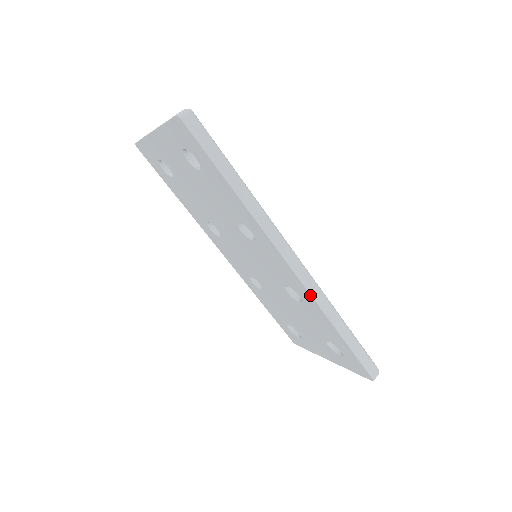
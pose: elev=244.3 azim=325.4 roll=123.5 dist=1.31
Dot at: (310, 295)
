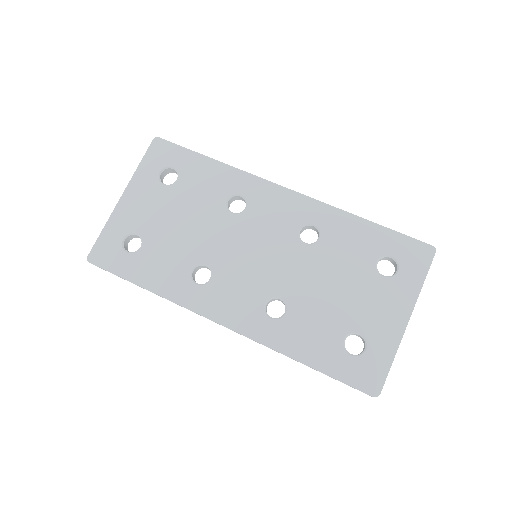
Dot at: (317, 201)
